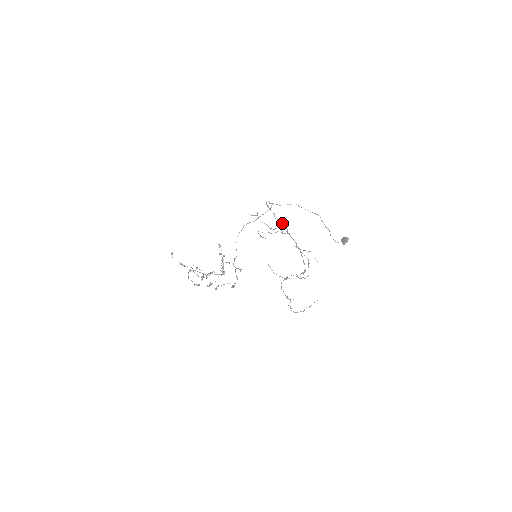
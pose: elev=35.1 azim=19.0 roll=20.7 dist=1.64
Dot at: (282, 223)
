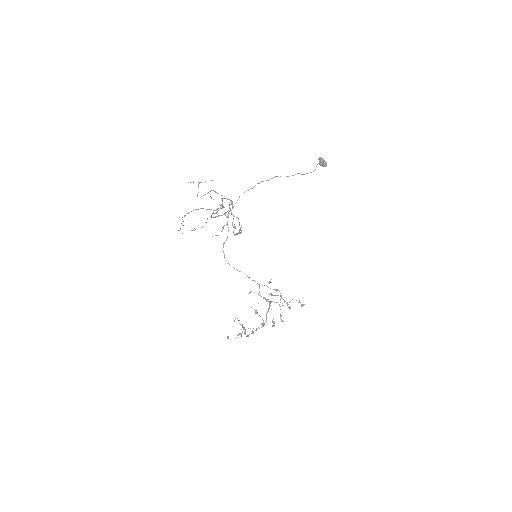
Dot at: occluded
